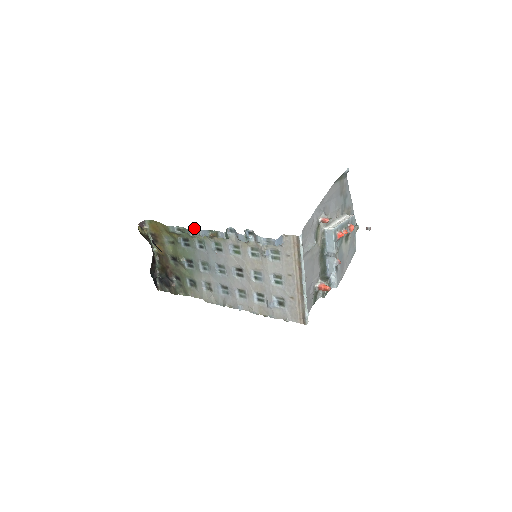
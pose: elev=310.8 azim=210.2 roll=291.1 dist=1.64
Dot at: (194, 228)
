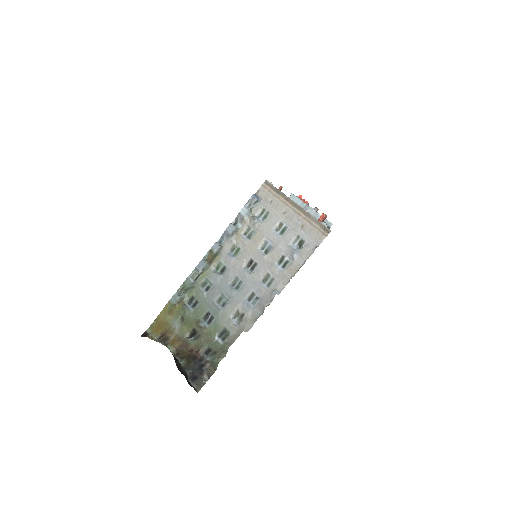
Dot at: (191, 273)
